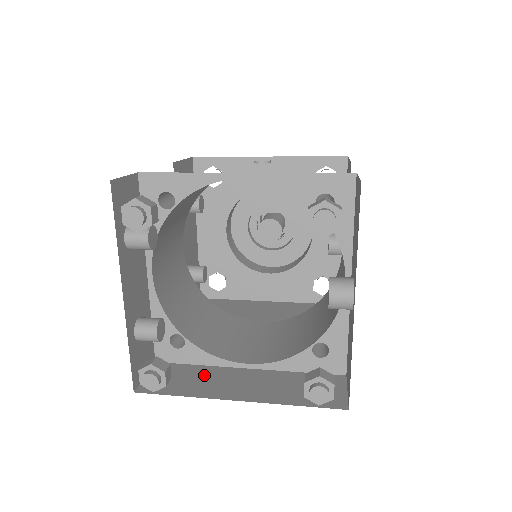
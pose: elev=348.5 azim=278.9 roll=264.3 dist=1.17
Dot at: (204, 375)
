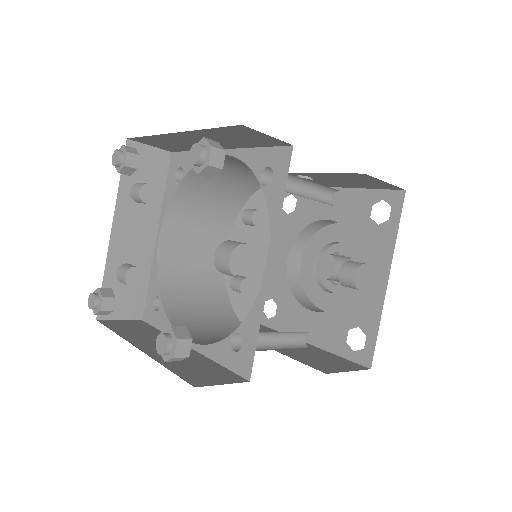
Dot at: (152, 334)
